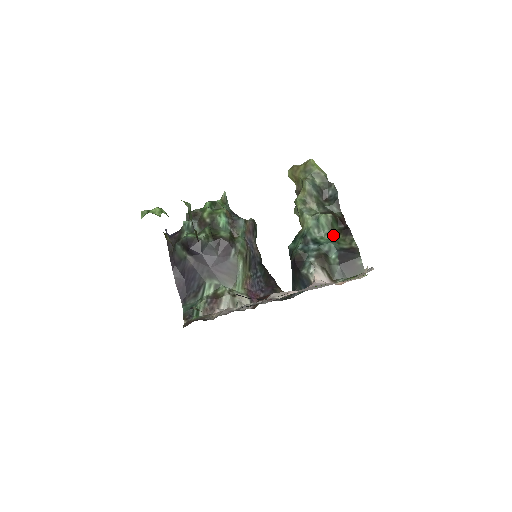
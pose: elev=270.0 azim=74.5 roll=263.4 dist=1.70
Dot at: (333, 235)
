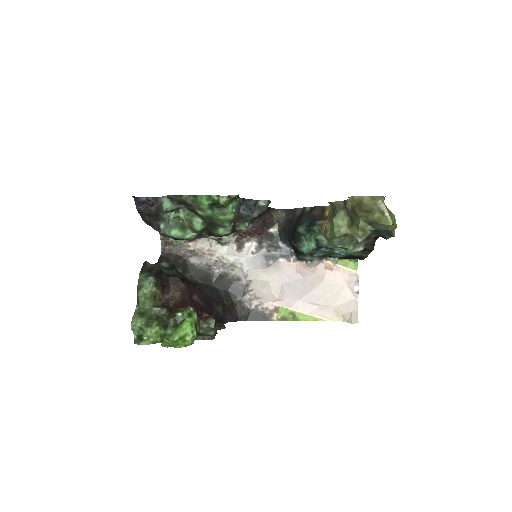
Dot at: occluded
